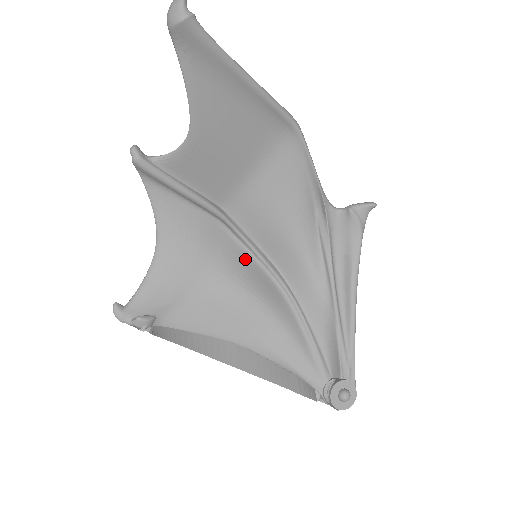
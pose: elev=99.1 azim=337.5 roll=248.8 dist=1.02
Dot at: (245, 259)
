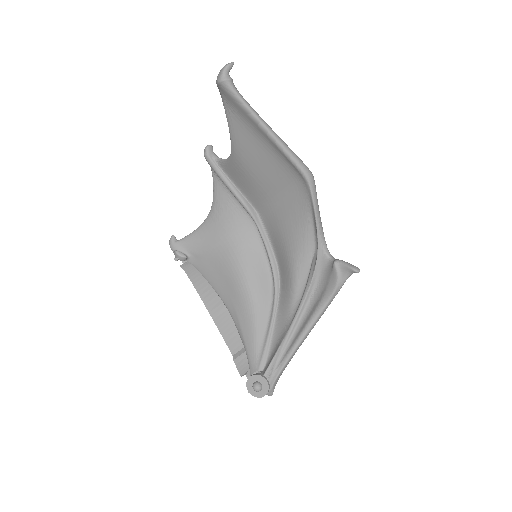
Dot at: (259, 255)
